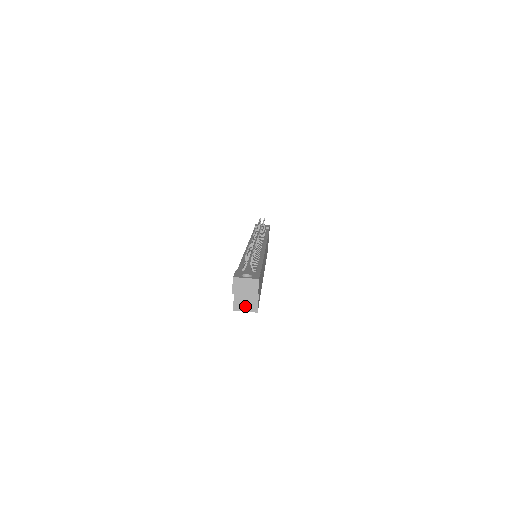
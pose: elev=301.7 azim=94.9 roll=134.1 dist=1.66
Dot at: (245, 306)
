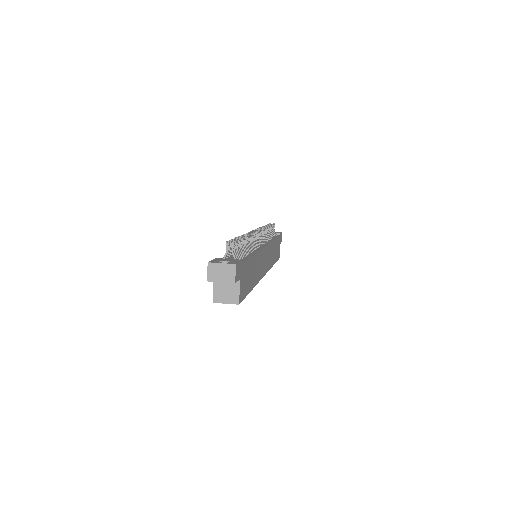
Dot at: (225, 297)
